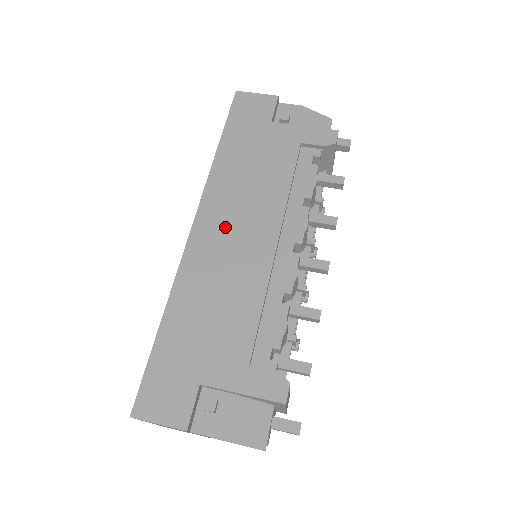
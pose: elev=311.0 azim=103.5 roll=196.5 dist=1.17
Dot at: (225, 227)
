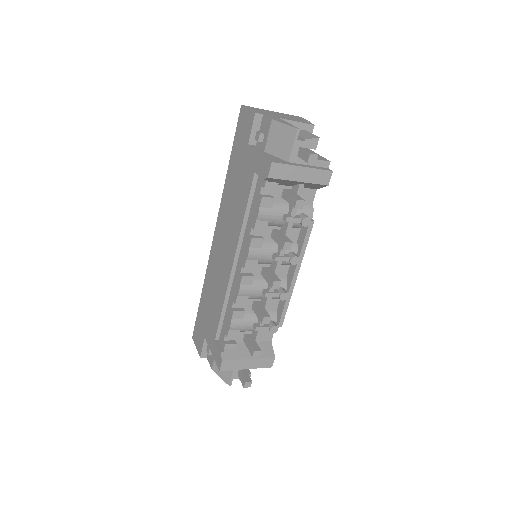
Dot at: (221, 241)
